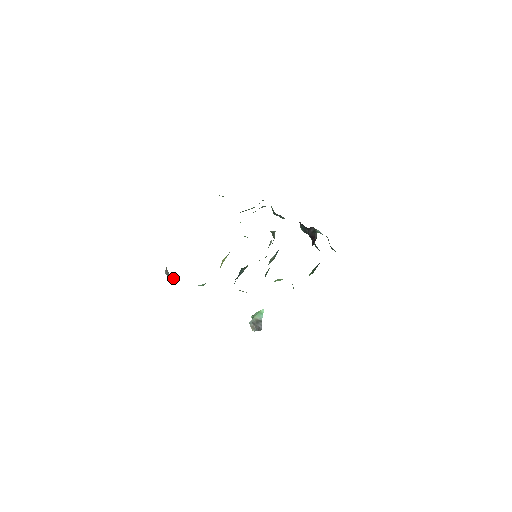
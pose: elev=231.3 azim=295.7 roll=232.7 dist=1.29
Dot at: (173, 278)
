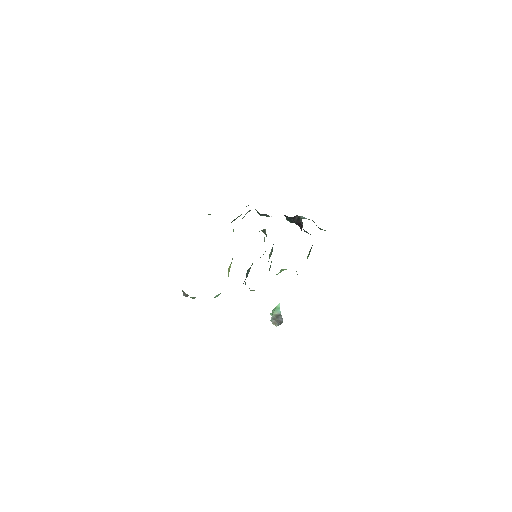
Dot at: occluded
